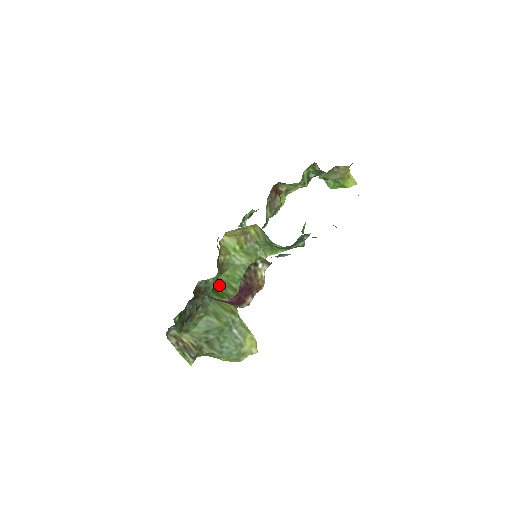
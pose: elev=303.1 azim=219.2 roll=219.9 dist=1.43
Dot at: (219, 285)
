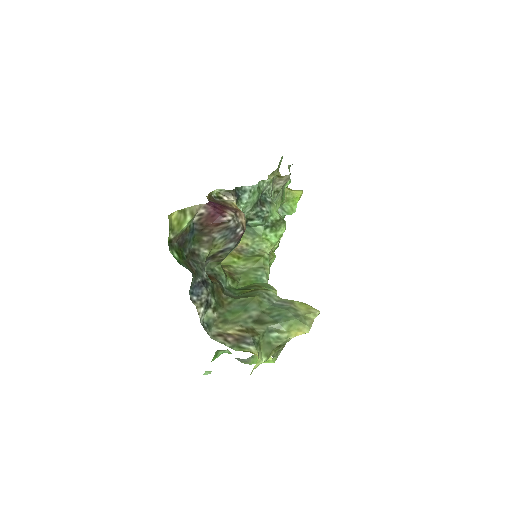
Dot at: occluded
